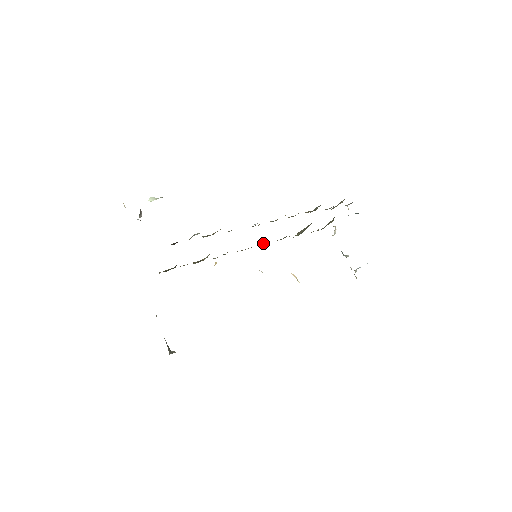
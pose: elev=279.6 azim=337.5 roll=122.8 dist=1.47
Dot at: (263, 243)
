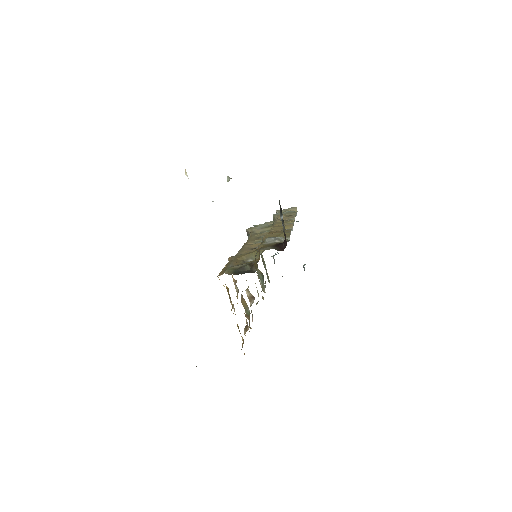
Dot at: occluded
